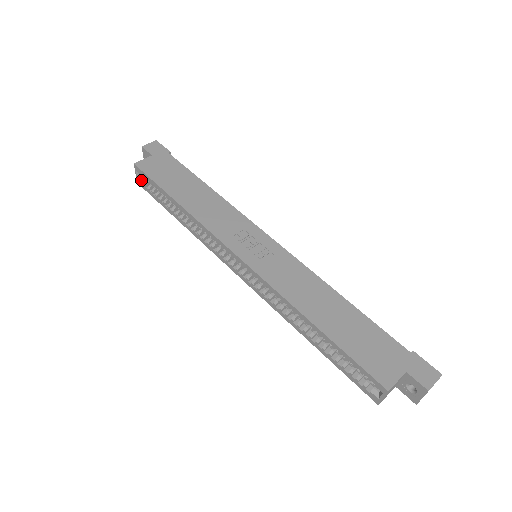
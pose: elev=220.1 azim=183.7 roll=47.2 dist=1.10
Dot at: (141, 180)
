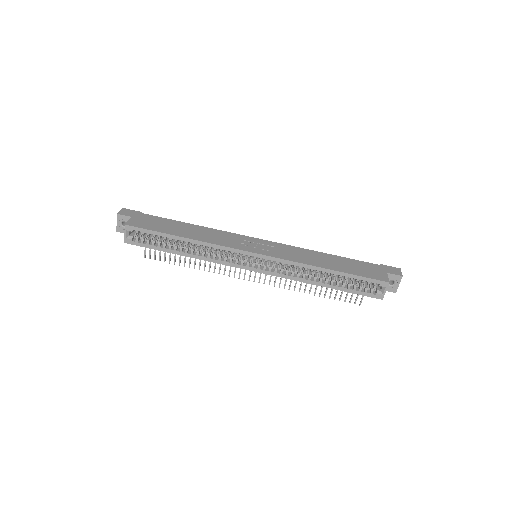
Dot at: (131, 238)
